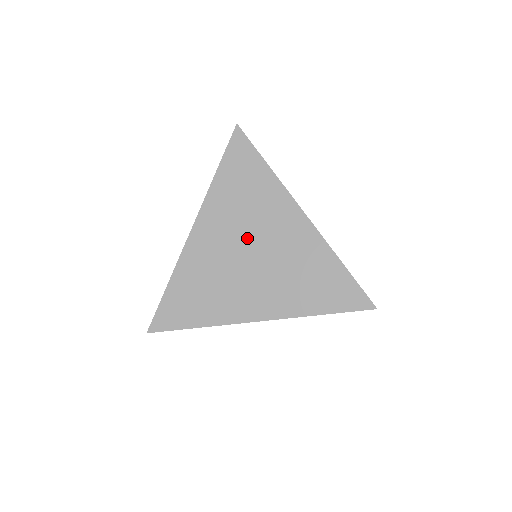
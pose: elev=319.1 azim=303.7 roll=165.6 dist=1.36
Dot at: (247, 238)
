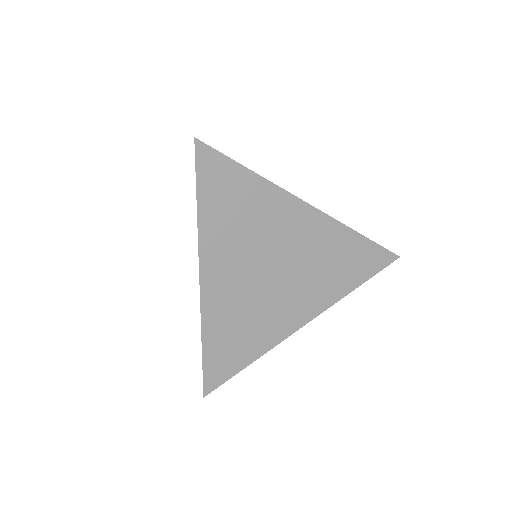
Dot at: (262, 258)
